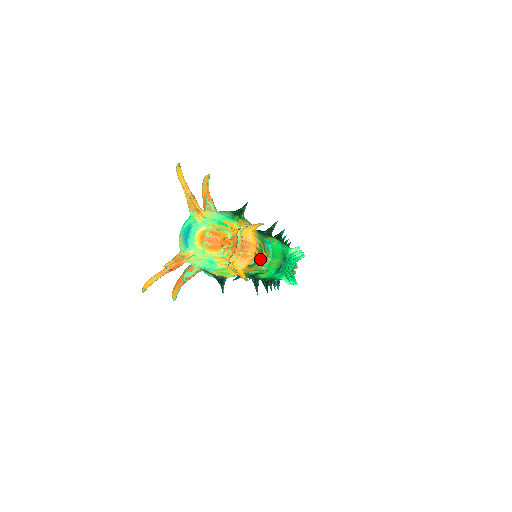
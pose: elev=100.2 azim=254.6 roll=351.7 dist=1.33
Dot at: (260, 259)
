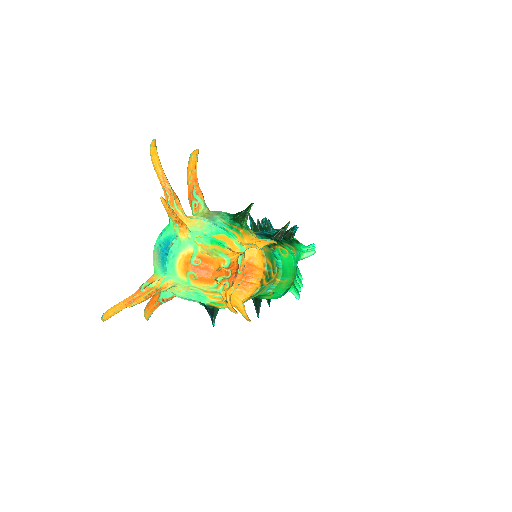
Dot at: (267, 284)
